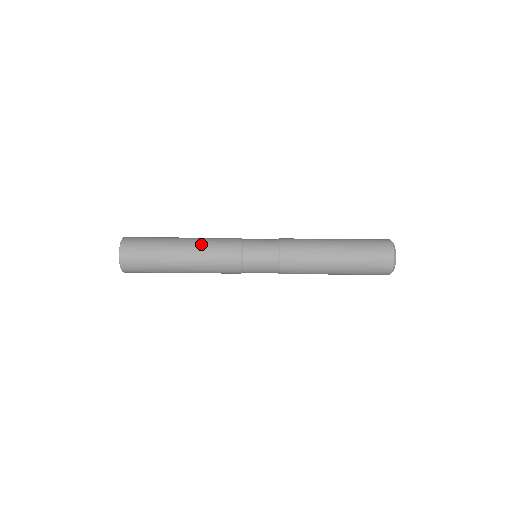
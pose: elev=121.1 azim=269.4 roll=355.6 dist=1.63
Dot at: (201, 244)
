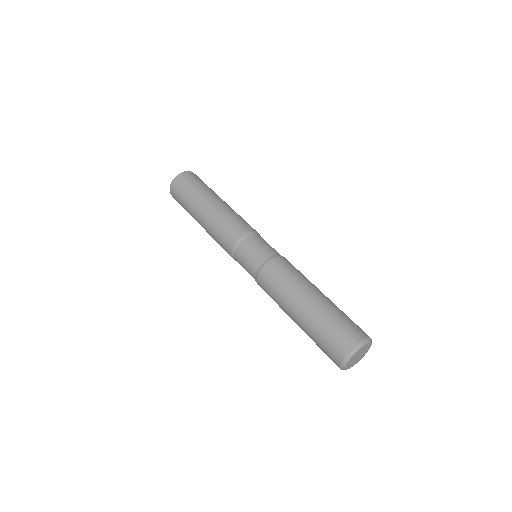
Dot at: (215, 219)
